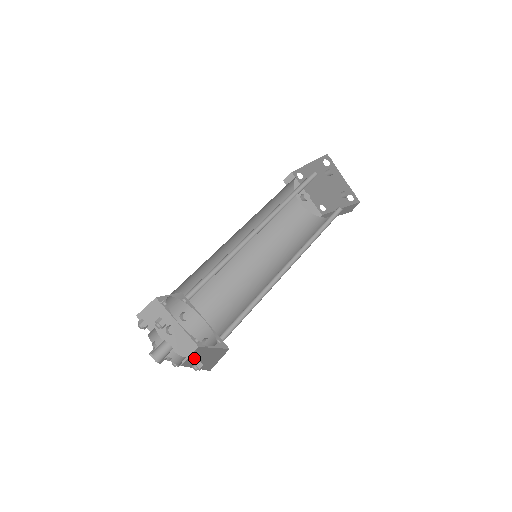
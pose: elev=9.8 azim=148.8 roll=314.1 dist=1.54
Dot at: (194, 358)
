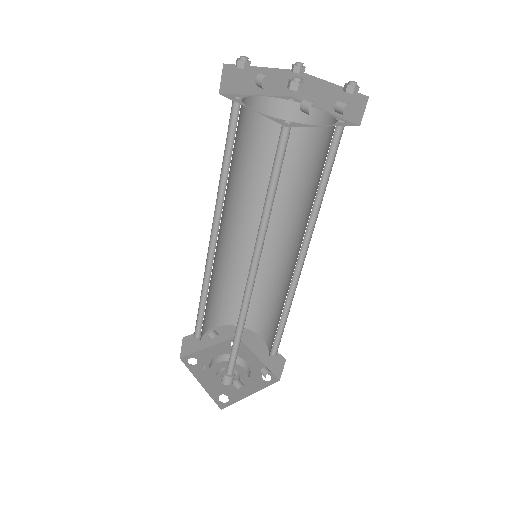
Dot at: (247, 337)
